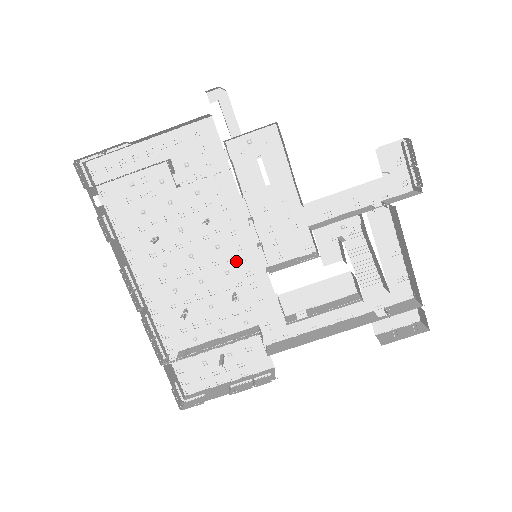
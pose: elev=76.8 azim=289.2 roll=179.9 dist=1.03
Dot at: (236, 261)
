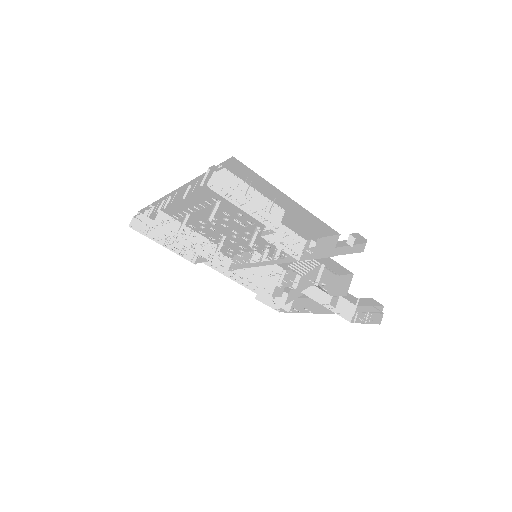
Dot at: (245, 238)
